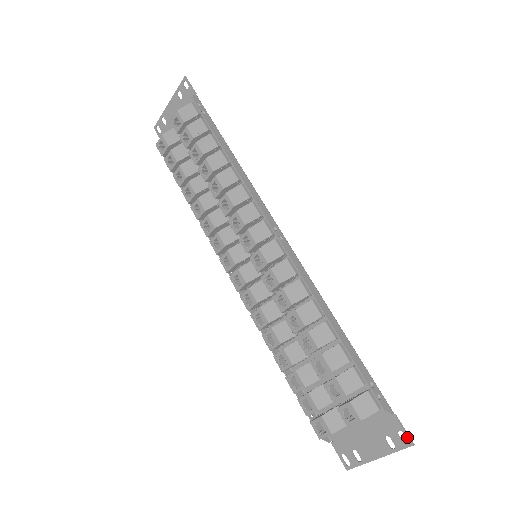
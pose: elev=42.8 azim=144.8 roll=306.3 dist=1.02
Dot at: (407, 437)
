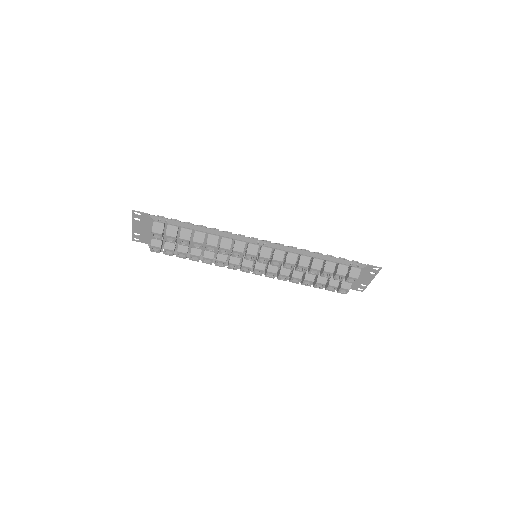
Dot at: occluded
